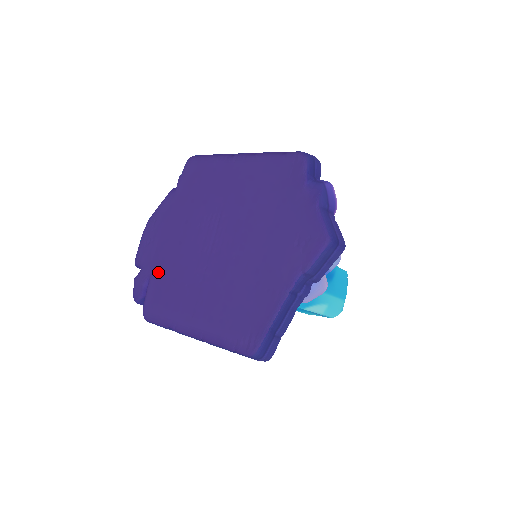
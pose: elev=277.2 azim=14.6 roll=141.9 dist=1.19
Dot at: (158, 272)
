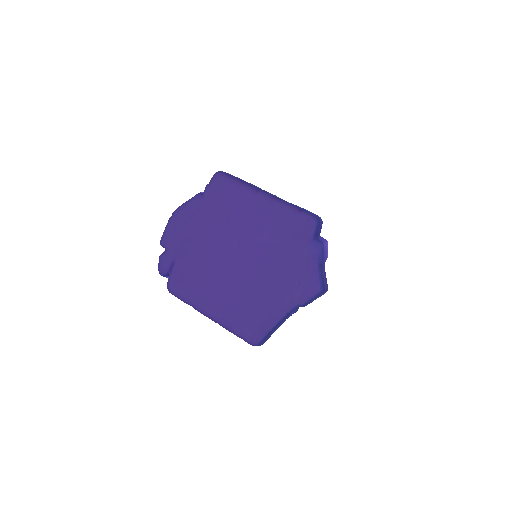
Dot at: (183, 260)
